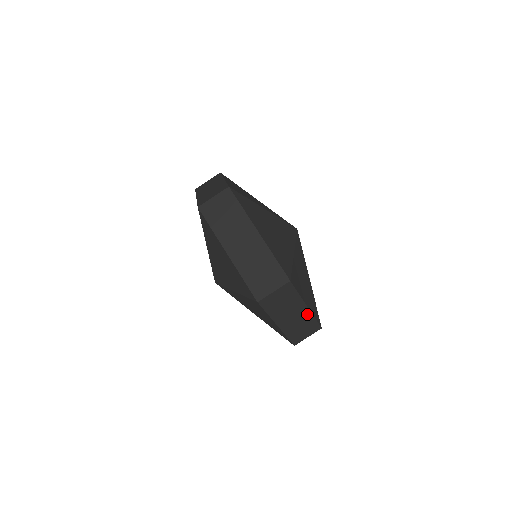
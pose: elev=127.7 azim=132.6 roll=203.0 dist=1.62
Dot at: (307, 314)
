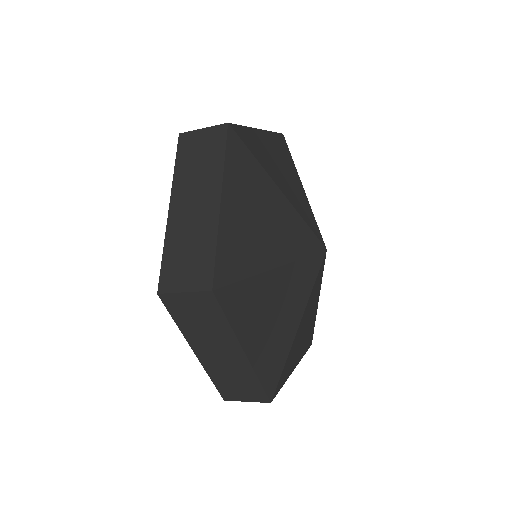
Dot at: (245, 365)
